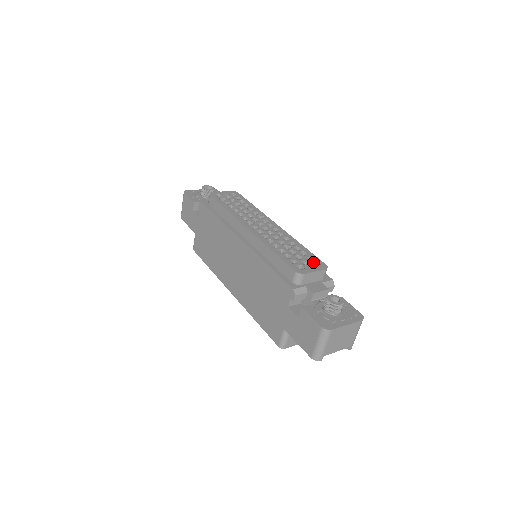
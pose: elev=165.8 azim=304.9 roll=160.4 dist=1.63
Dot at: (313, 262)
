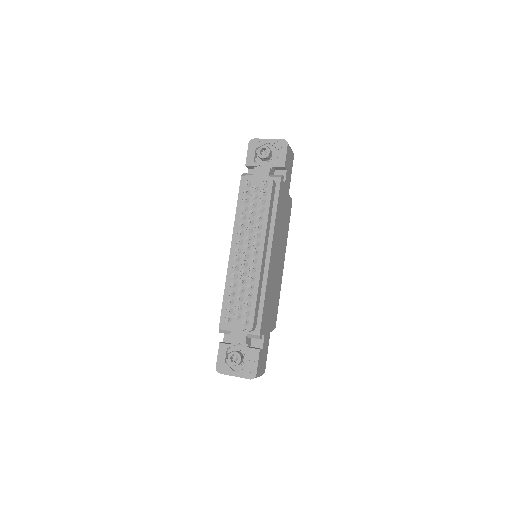
Dot at: (245, 318)
